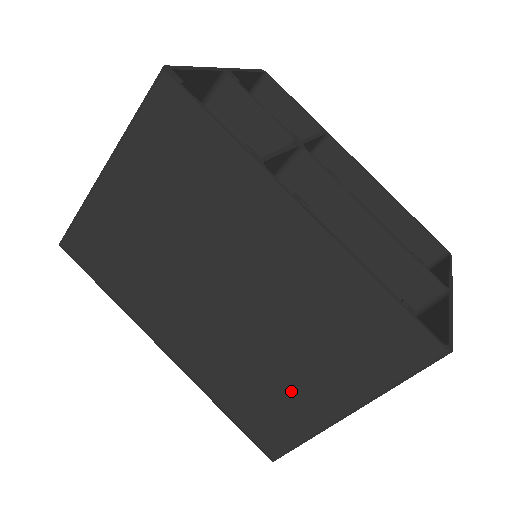
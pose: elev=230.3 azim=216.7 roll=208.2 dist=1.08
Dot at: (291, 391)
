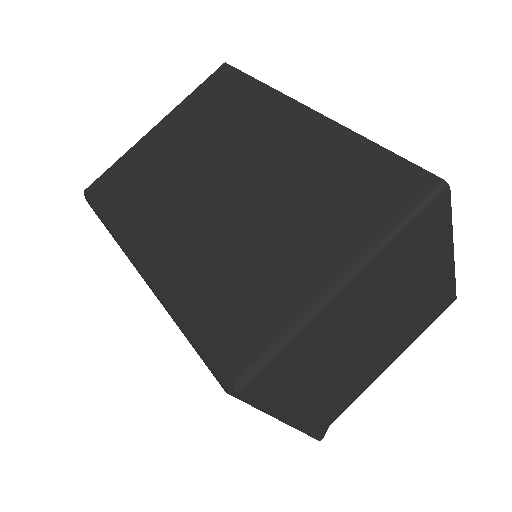
Dot at: (277, 271)
